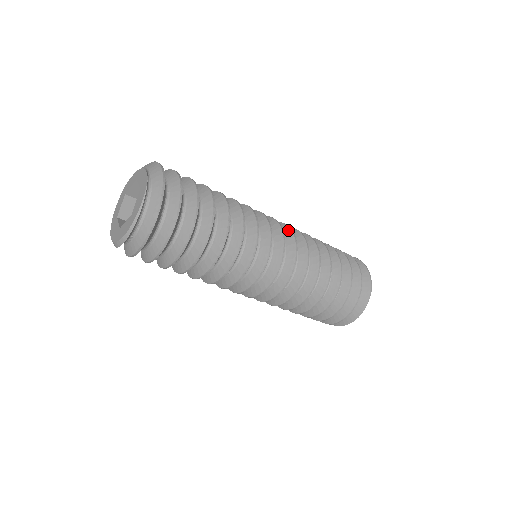
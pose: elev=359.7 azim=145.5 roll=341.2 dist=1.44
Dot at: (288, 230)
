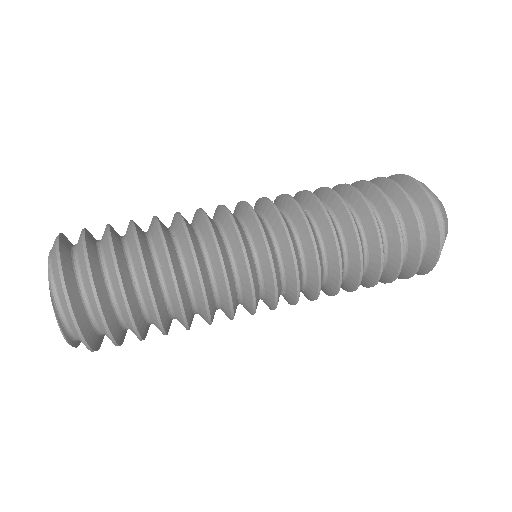
Dot at: (281, 231)
